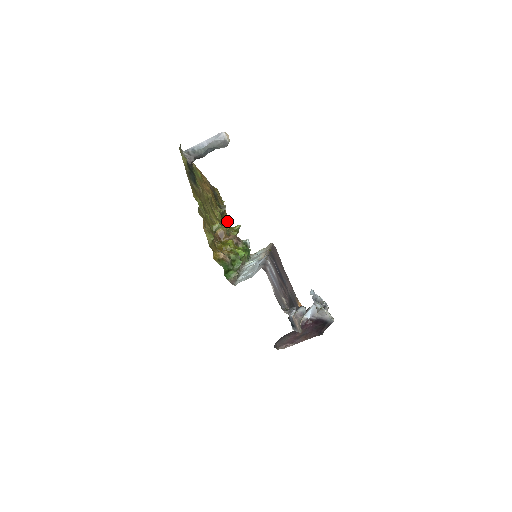
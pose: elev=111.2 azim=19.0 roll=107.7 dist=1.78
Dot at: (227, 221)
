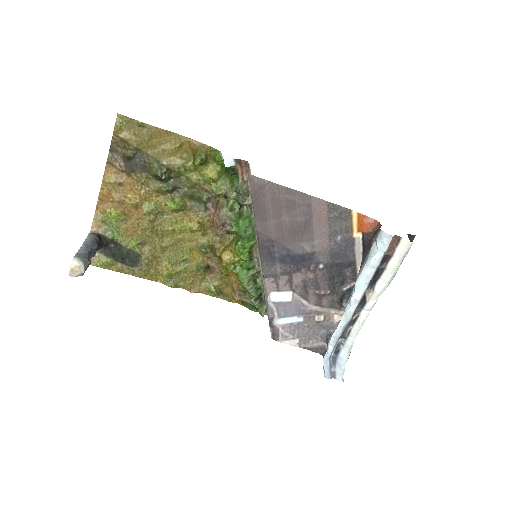
Dot at: (183, 167)
